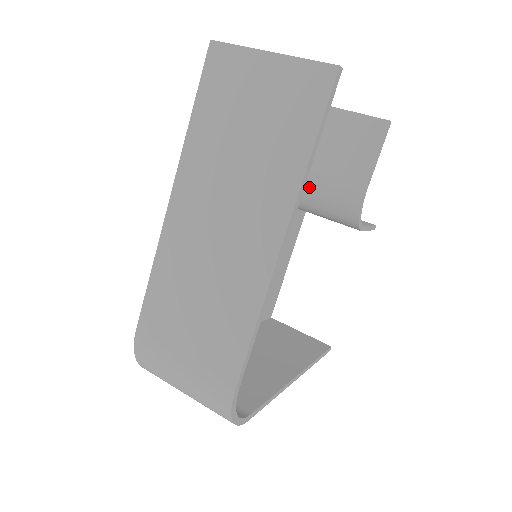
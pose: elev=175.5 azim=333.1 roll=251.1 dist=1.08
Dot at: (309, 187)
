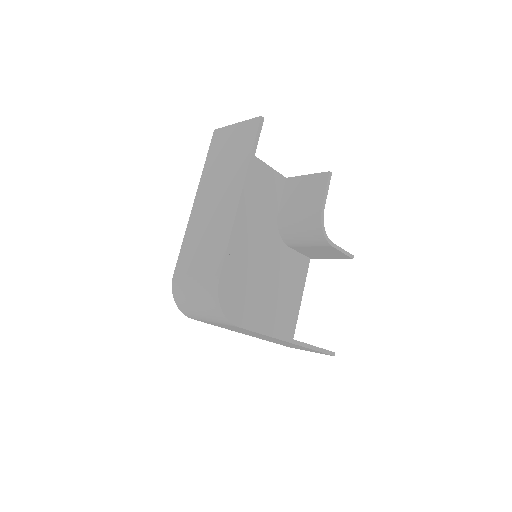
Dot at: (292, 222)
